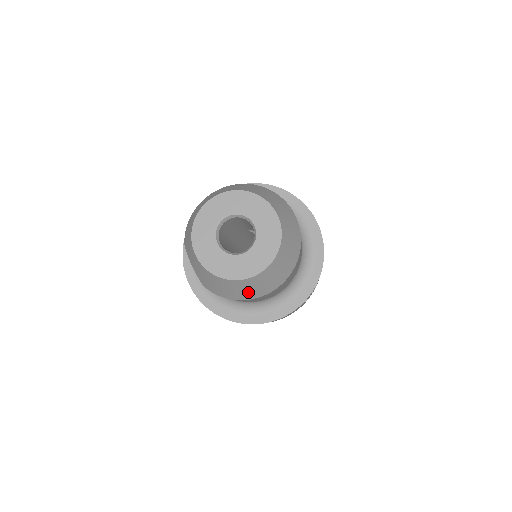
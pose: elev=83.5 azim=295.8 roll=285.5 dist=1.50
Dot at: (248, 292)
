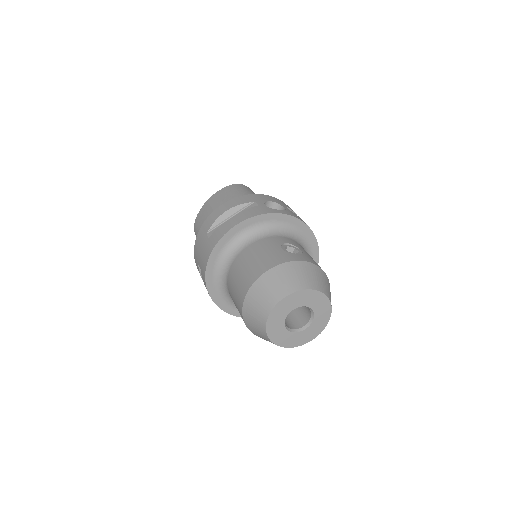
Dot at: occluded
